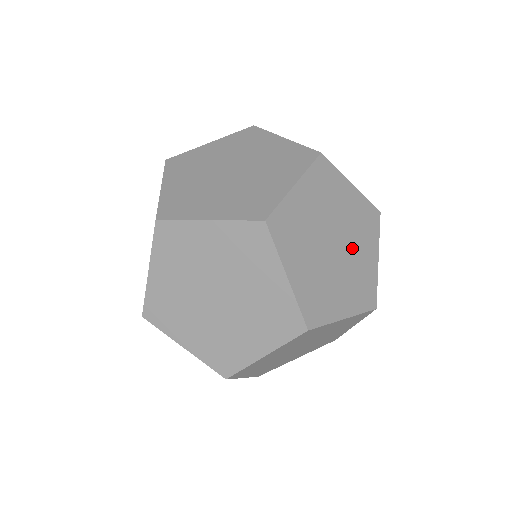
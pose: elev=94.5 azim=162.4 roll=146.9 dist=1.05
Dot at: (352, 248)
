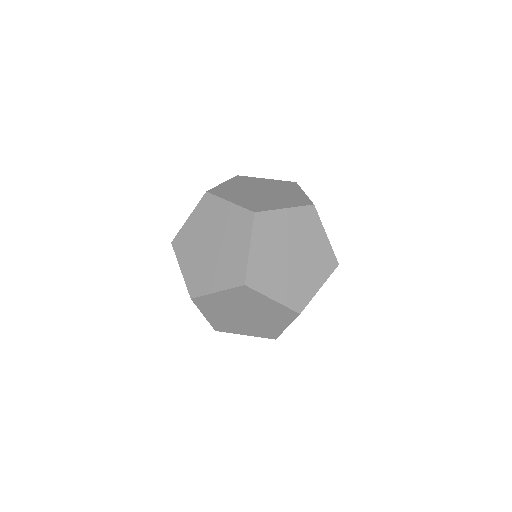
Dot at: (272, 198)
